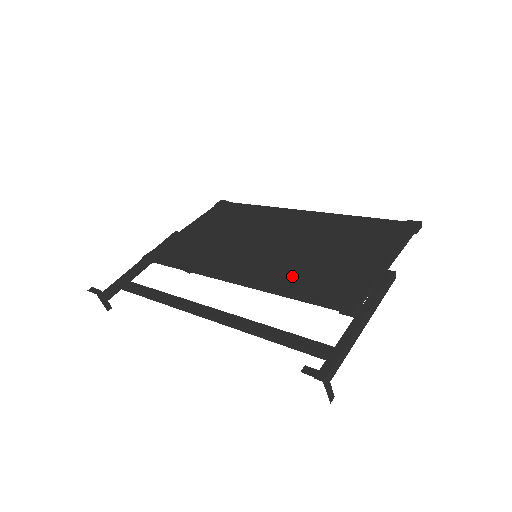
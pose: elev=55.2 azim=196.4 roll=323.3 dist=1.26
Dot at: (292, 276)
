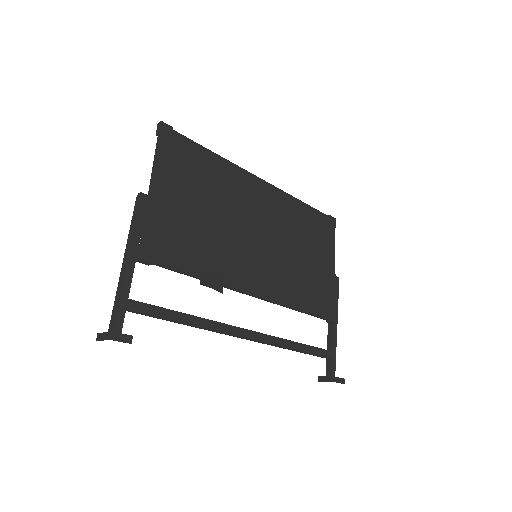
Dot at: (296, 288)
